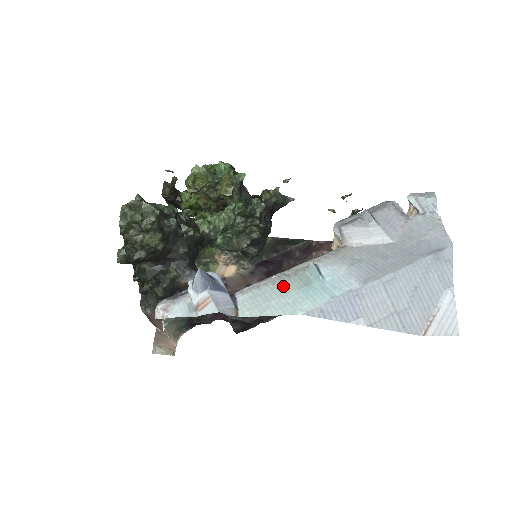
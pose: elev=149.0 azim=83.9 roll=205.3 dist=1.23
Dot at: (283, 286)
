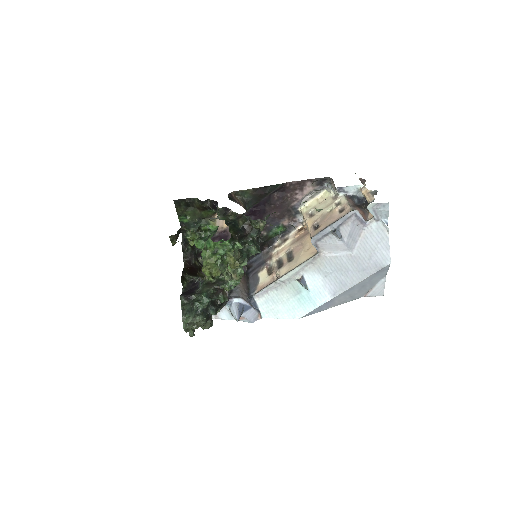
Dot at: (283, 293)
